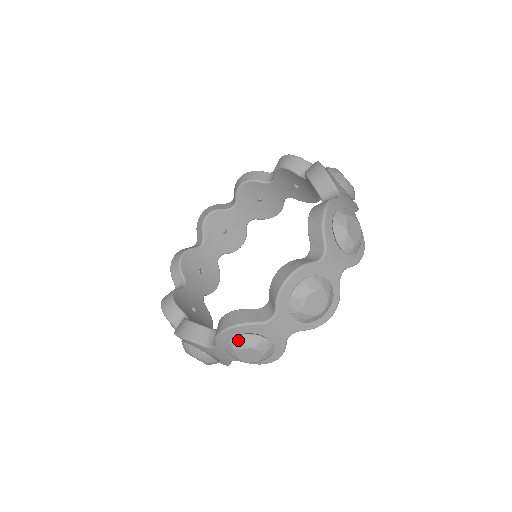
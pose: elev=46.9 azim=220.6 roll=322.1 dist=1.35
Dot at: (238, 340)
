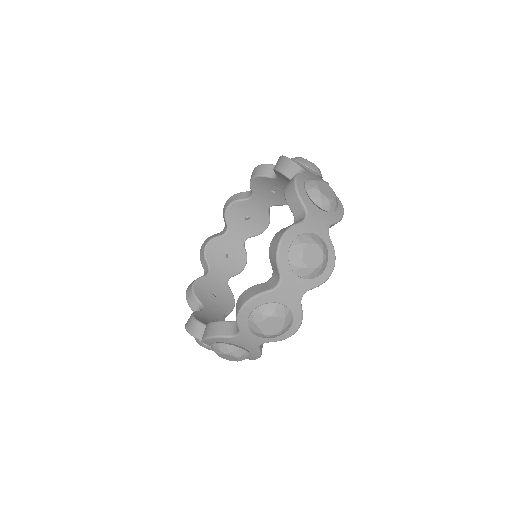
Dot at: (216, 347)
